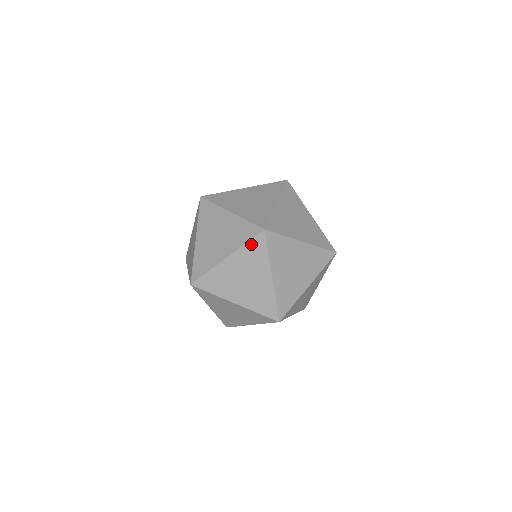
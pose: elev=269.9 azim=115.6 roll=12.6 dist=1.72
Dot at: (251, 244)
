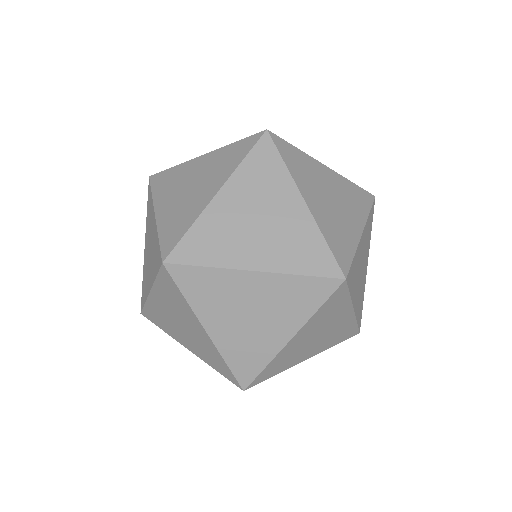
Dot at: (252, 157)
